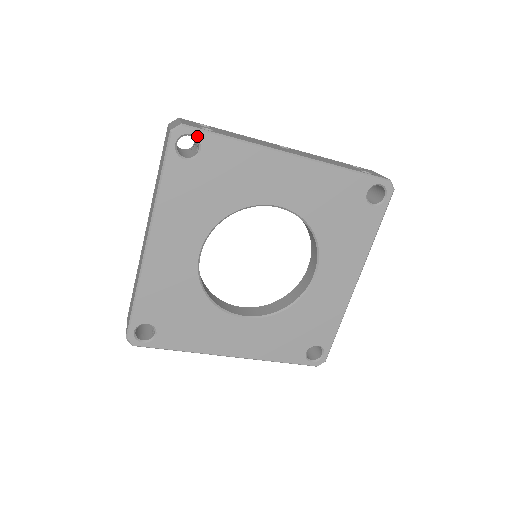
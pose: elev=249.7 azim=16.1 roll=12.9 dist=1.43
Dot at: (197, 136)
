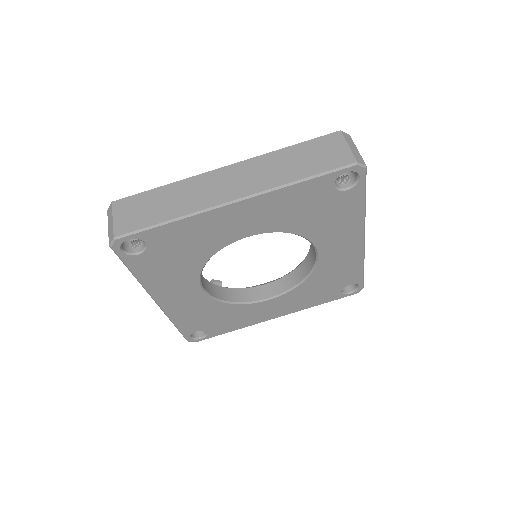
Dot at: (360, 182)
